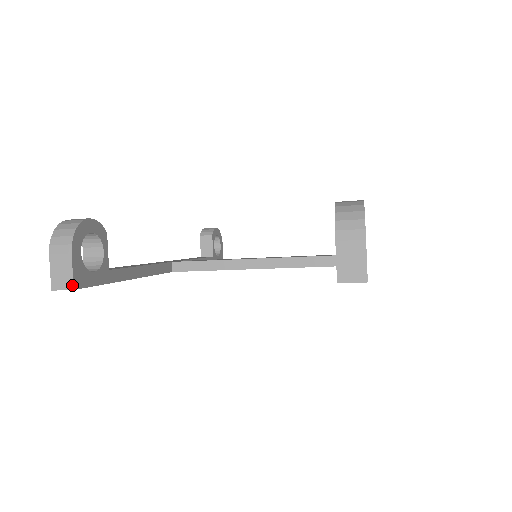
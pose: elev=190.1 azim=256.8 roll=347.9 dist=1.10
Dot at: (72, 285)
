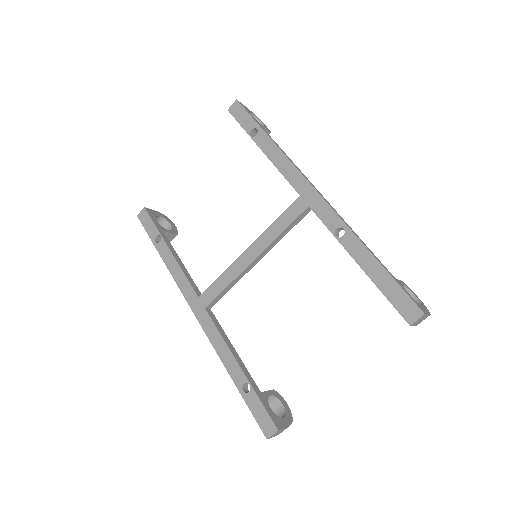
Dot at: (146, 208)
